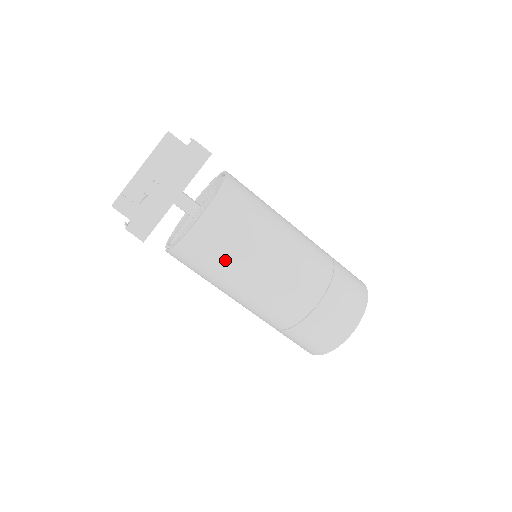
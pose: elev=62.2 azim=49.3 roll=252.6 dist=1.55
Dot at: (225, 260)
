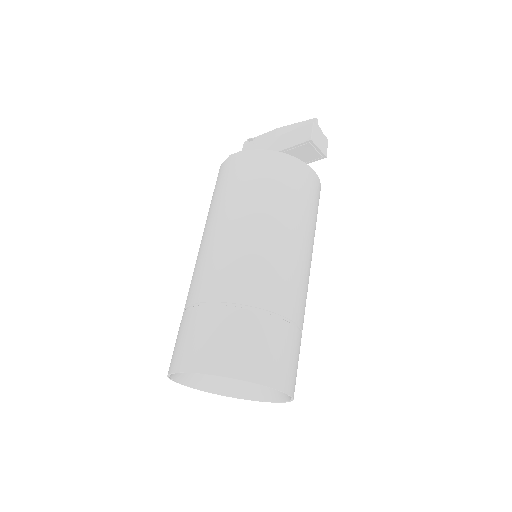
Dot at: (215, 199)
